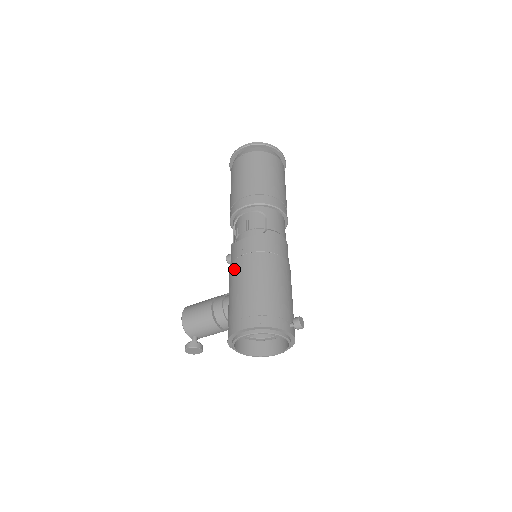
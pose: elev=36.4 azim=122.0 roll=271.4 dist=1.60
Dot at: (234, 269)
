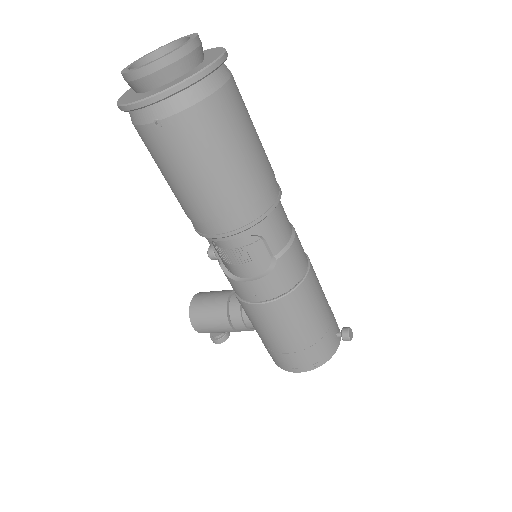
Dot at: (251, 314)
